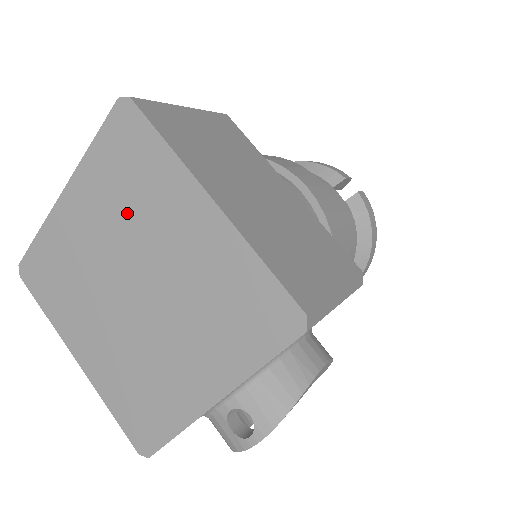
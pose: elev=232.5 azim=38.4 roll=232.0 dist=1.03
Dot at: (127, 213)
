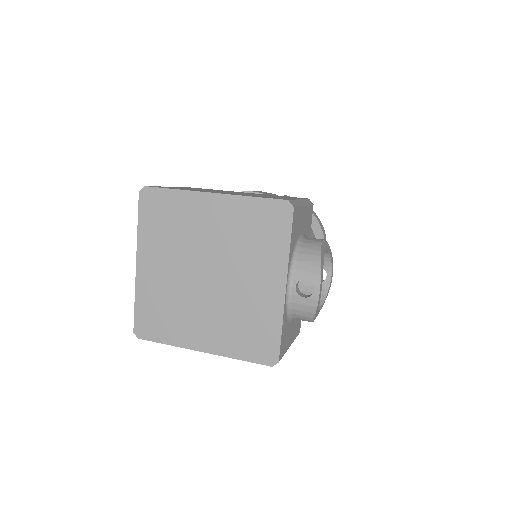
Dot at: (177, 239)
